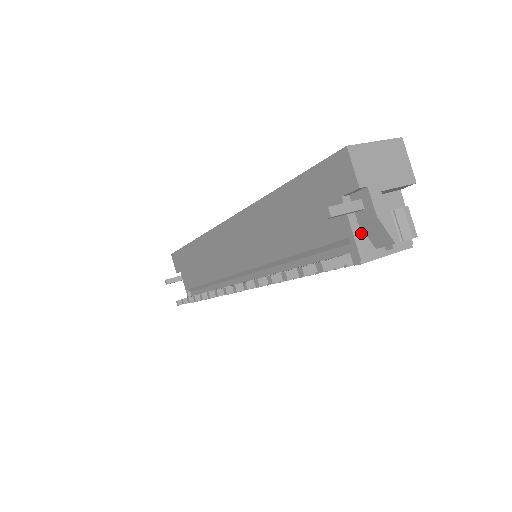
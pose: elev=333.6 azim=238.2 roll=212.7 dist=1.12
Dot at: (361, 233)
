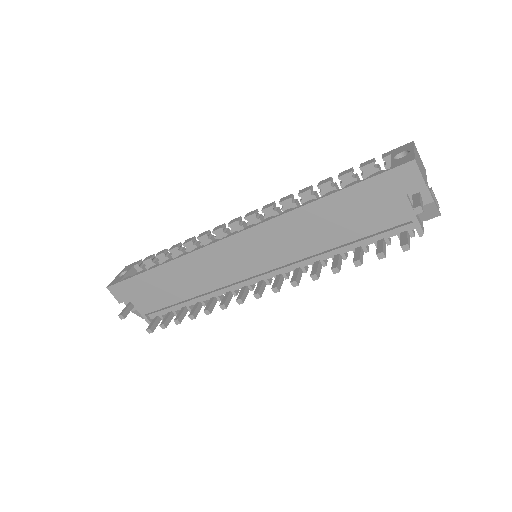
Dot at: (417, 215)
